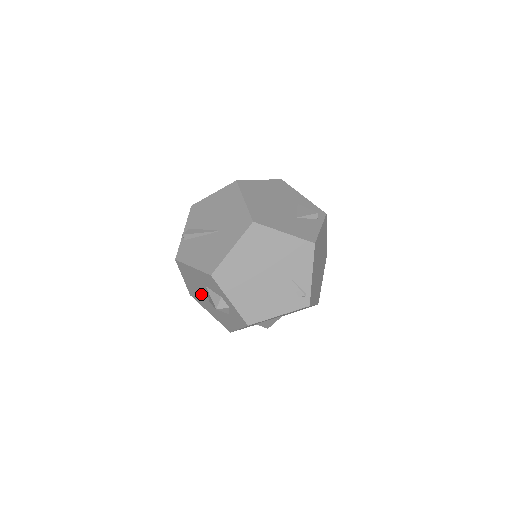
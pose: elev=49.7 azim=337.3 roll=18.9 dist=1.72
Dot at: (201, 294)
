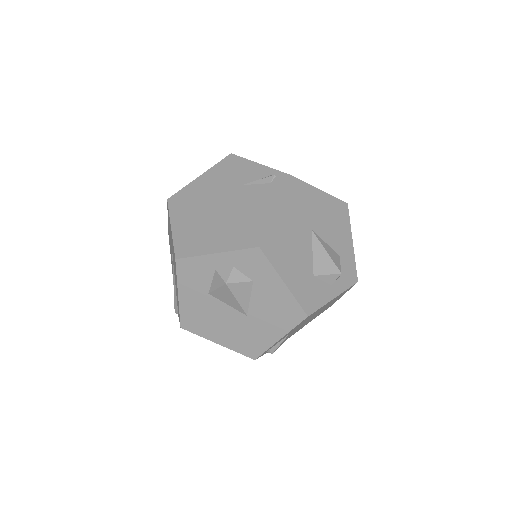
Dot at: (236, 324)
